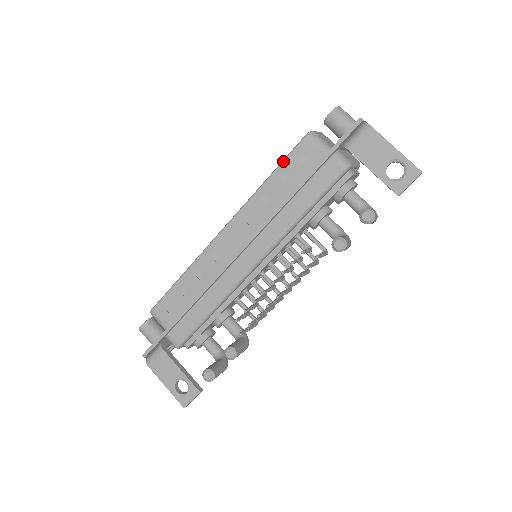
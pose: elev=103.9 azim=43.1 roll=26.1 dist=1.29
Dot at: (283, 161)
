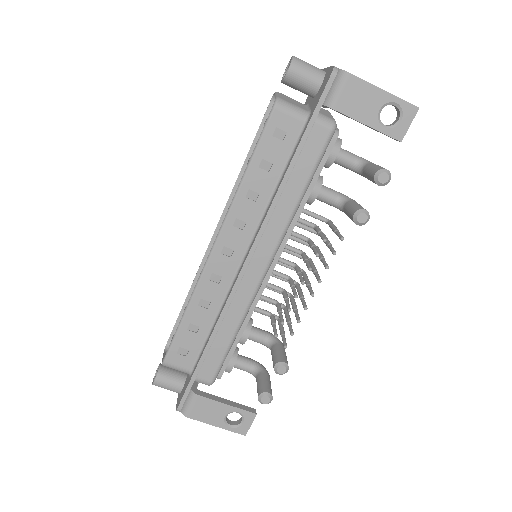
Dot at: (257, 145)
